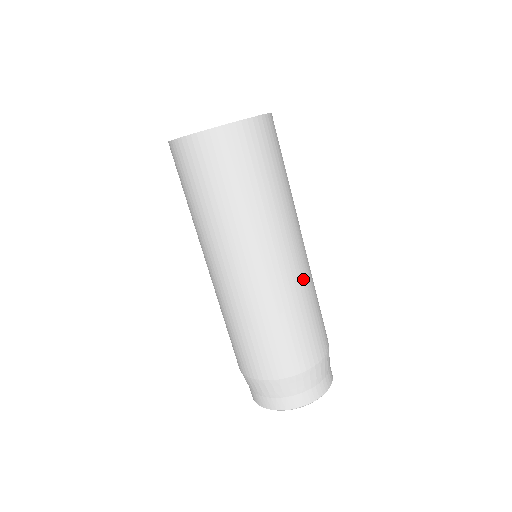
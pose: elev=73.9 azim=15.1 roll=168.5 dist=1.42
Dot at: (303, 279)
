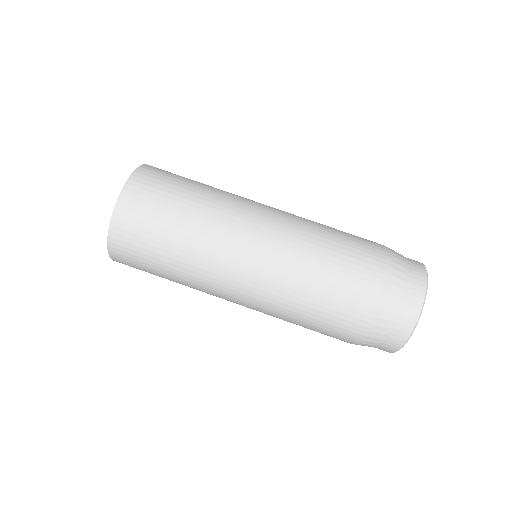
Dot at: (292, 235)
